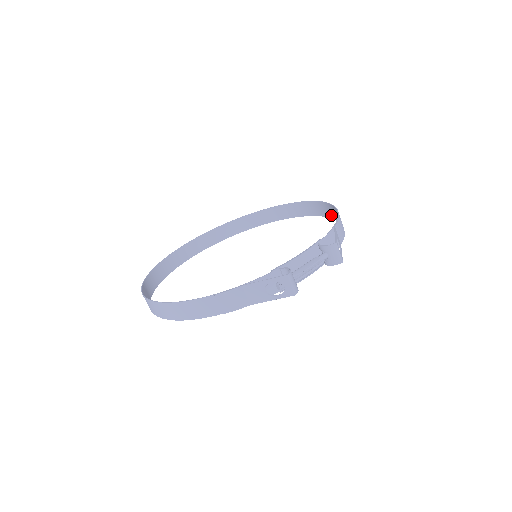
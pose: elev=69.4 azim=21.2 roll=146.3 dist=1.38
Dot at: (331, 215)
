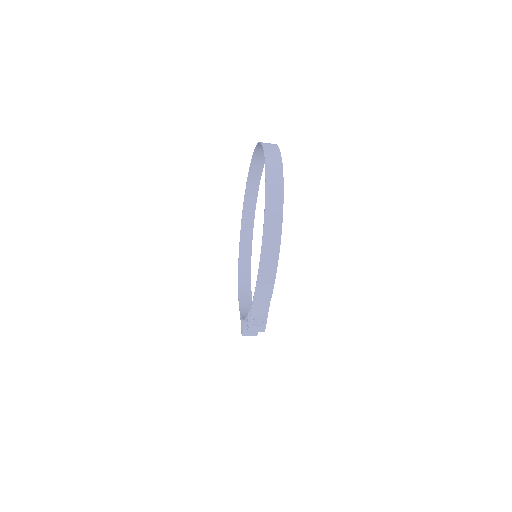
Dot at: (277, 230)
